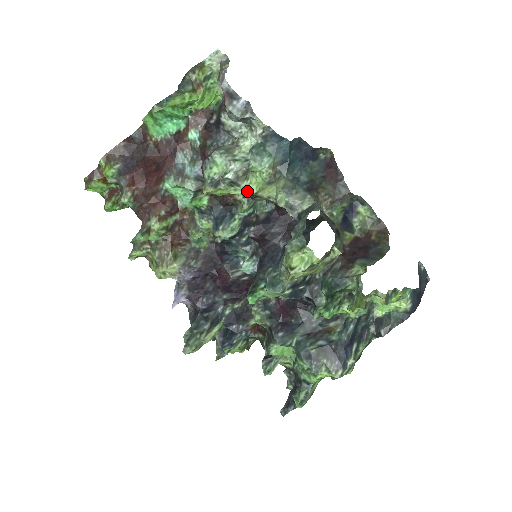
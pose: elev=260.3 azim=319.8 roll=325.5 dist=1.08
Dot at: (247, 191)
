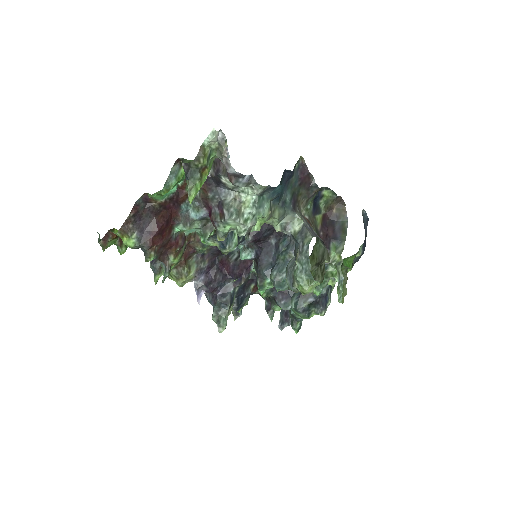
Dot at: occluded
